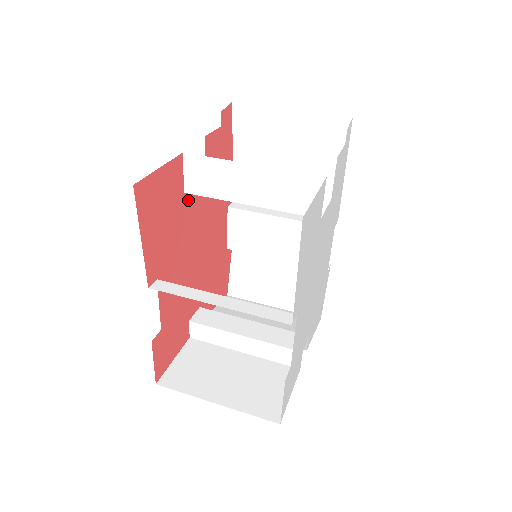
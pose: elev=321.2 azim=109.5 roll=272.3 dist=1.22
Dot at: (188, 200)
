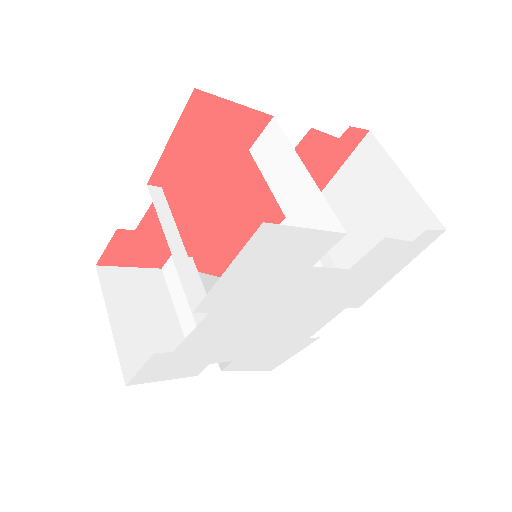
Dot at: (249, 160)
